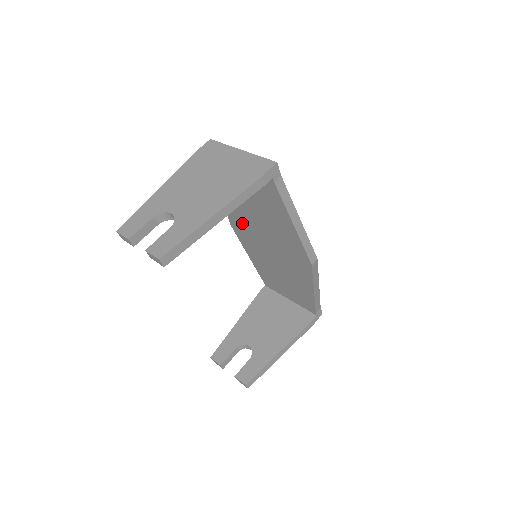
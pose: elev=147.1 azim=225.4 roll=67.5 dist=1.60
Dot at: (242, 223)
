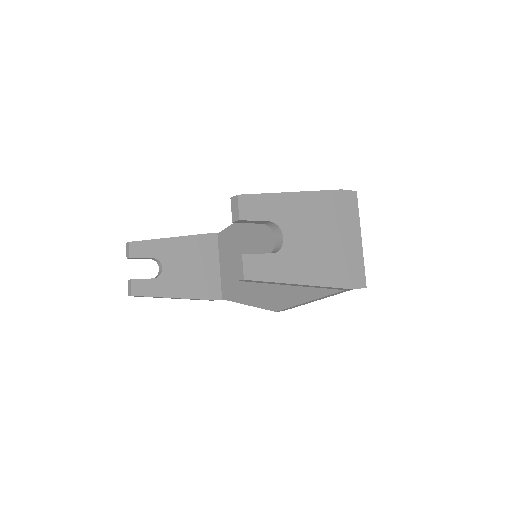
Dot at: occluded
